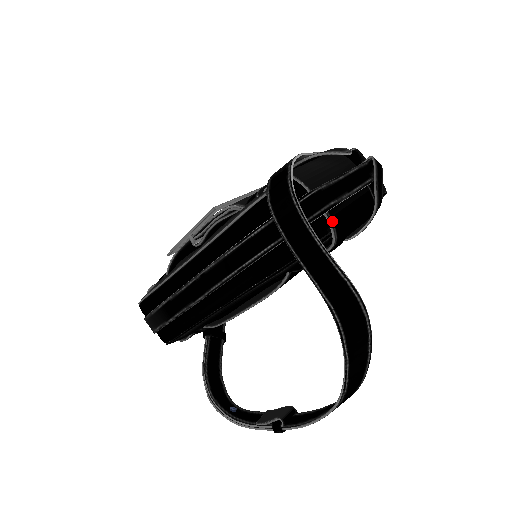
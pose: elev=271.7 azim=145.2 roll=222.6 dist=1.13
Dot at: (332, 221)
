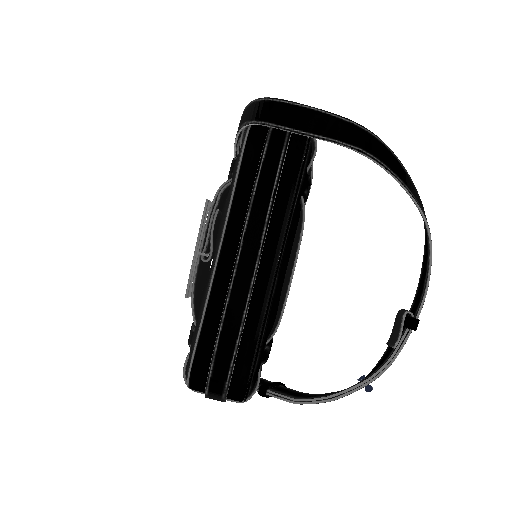
Dot at: occluded
